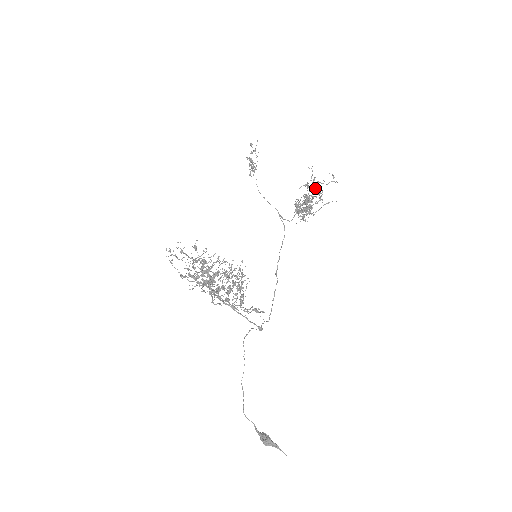
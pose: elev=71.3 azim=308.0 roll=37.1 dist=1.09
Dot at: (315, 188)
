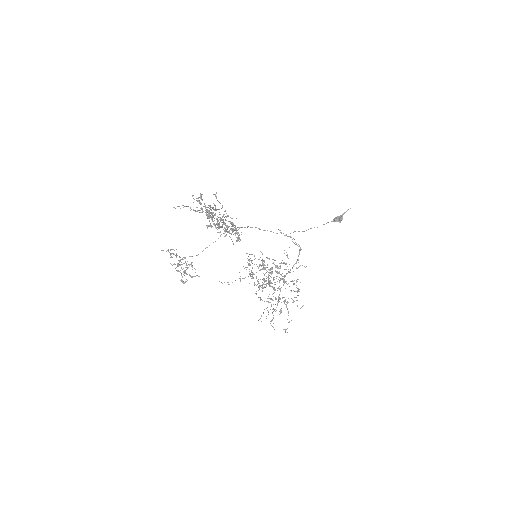
Dot at: (210, 217)
